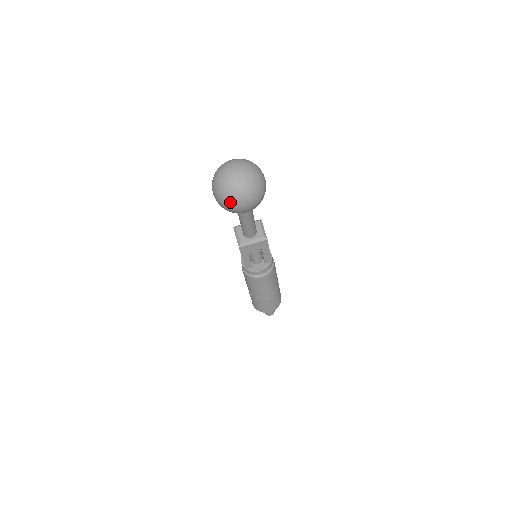
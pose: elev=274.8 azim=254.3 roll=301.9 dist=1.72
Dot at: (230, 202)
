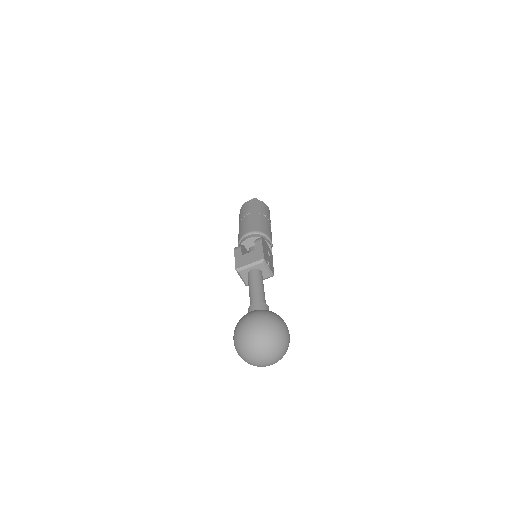
Dot at: occluded
